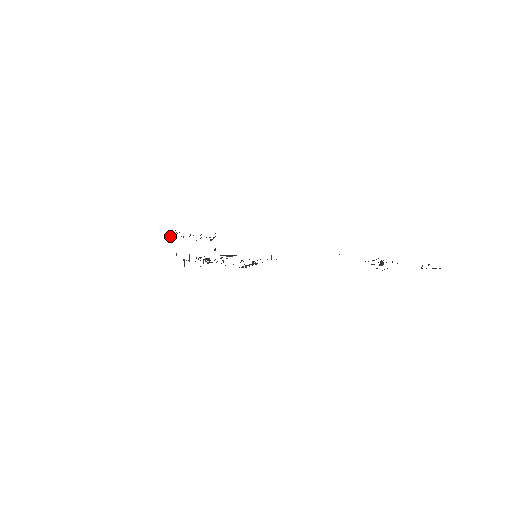
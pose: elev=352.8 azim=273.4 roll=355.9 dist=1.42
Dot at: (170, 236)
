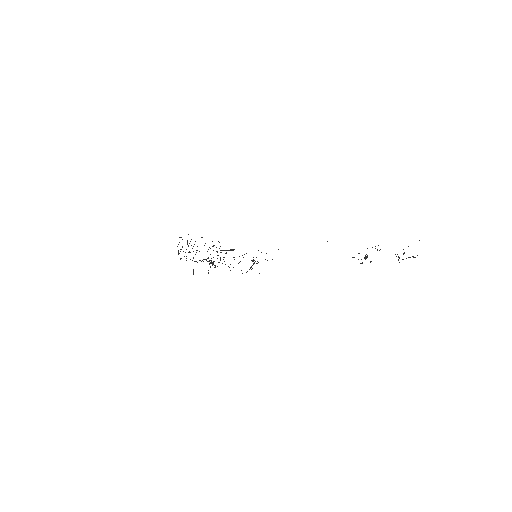
Dot at: (178, 252)
